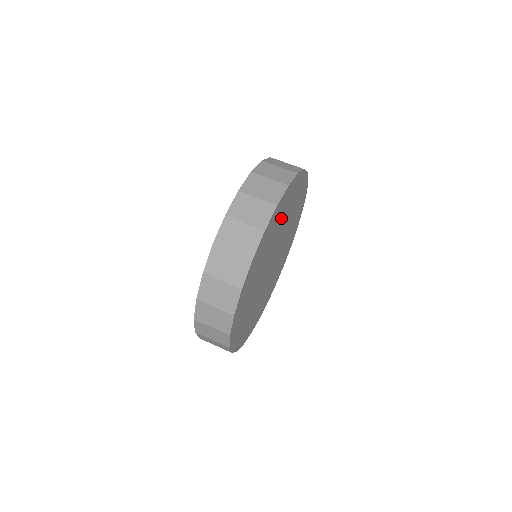
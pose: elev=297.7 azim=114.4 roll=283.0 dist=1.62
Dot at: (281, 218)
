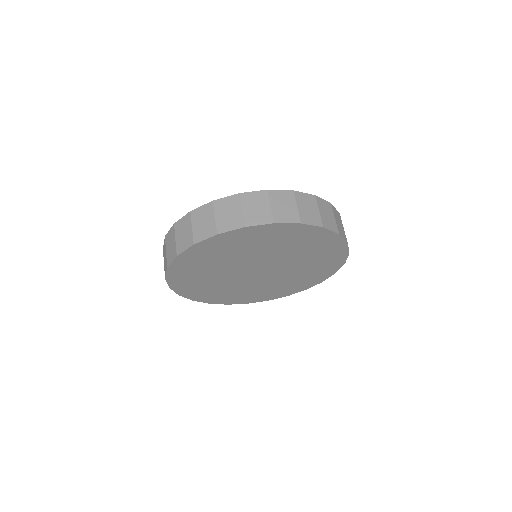
Dot at: (282, 243)
